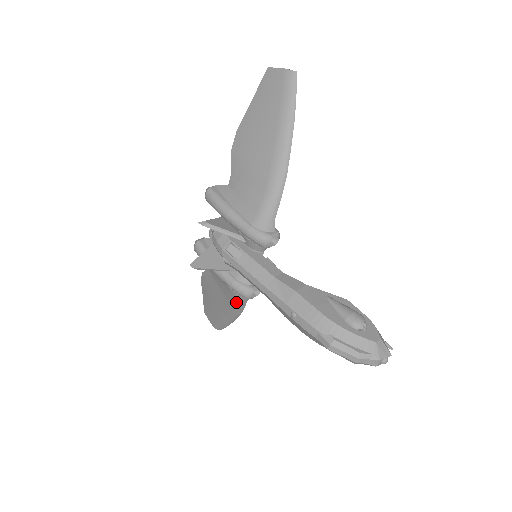
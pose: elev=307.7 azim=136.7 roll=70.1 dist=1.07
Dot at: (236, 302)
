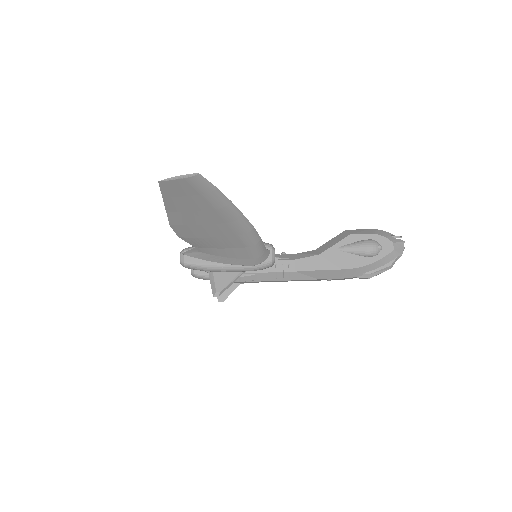
Dot at: occluded
